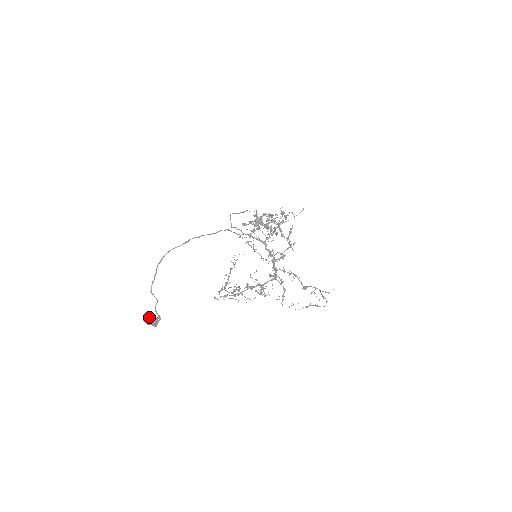
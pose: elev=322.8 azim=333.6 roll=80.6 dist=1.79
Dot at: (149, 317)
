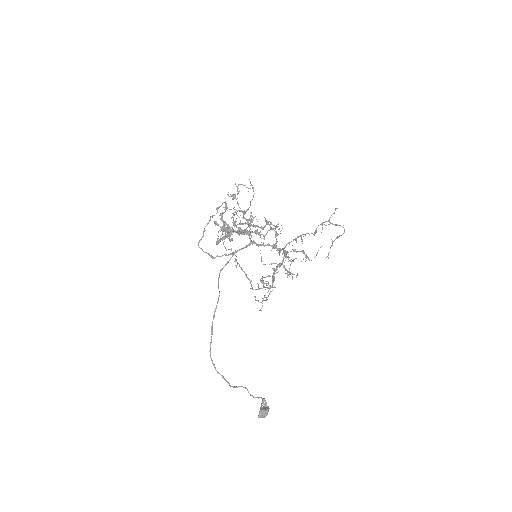
Dot at: (260, 414)
